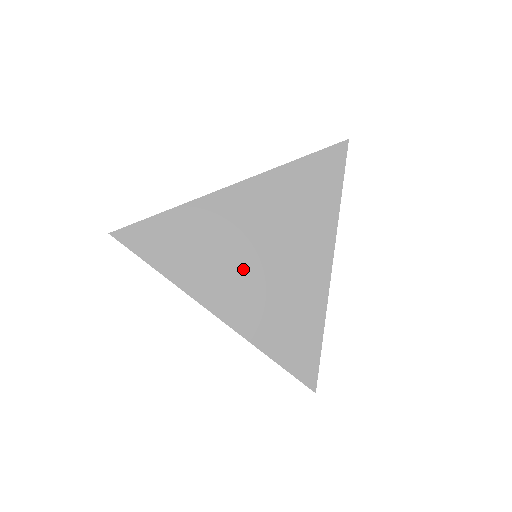
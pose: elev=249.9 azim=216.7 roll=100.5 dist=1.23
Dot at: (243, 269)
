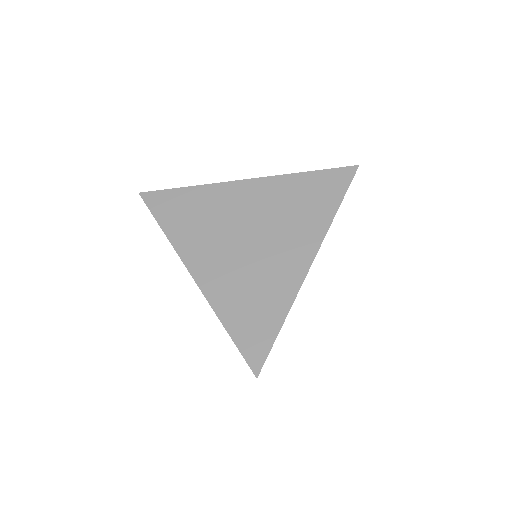
Dot at: (231, 246)
